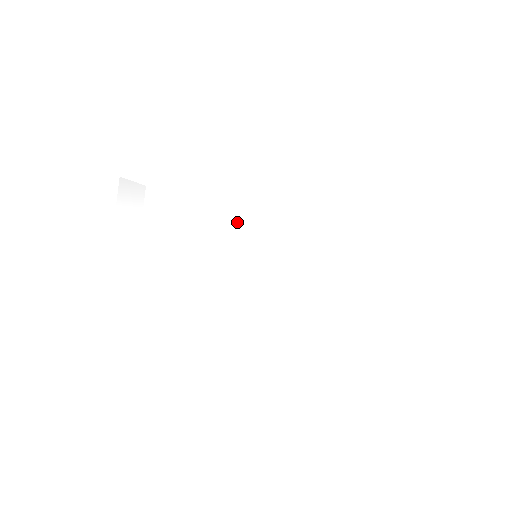
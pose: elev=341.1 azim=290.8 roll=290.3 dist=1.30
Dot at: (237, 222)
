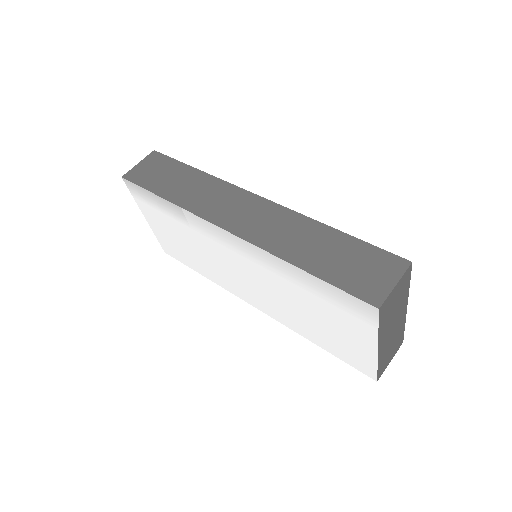
Dot at: (223, 249)
